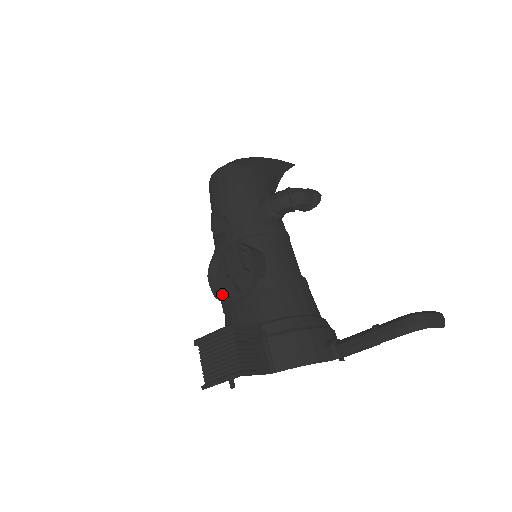
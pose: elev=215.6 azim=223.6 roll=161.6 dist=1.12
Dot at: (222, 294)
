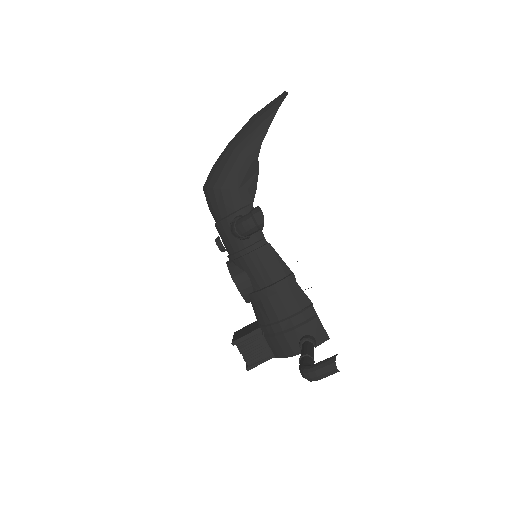
Dot at: occluded
